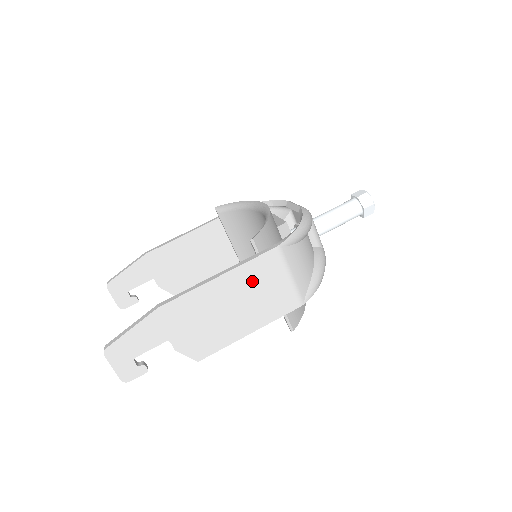
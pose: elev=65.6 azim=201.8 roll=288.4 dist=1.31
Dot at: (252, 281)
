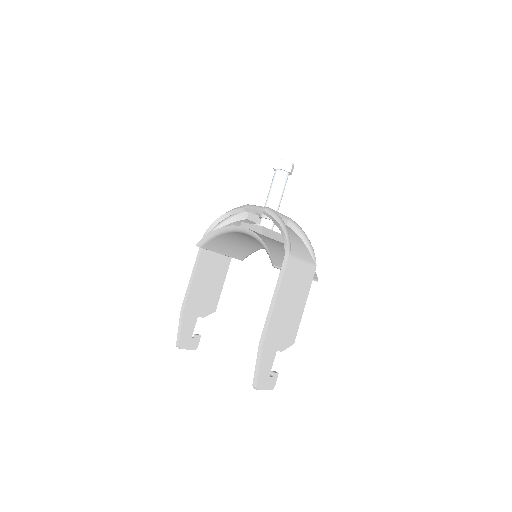
Dot at: (290, 284)
